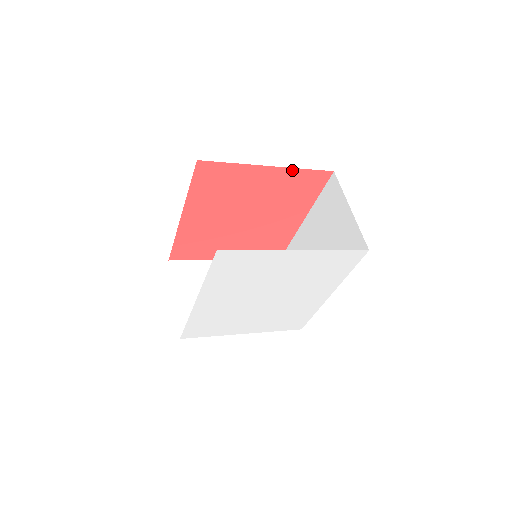
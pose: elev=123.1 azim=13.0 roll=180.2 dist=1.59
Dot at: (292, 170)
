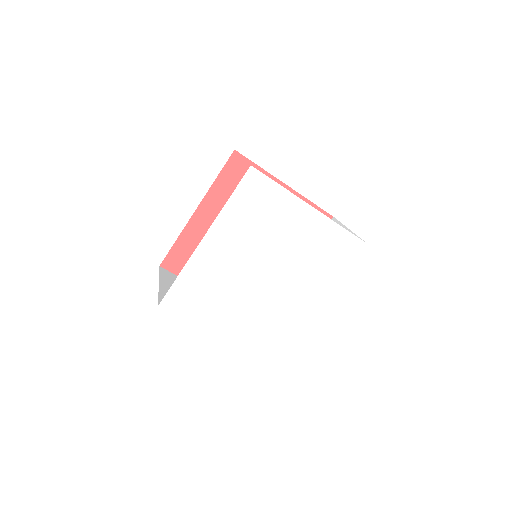
Dot at: (302, 199)
